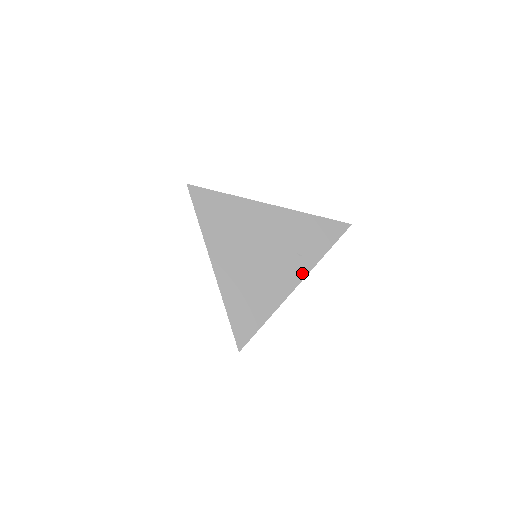
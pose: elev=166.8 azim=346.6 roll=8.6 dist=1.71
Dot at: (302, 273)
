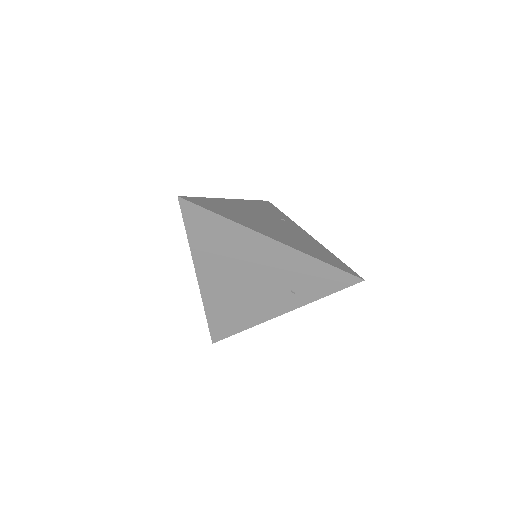
Dot at: (290, 306)
